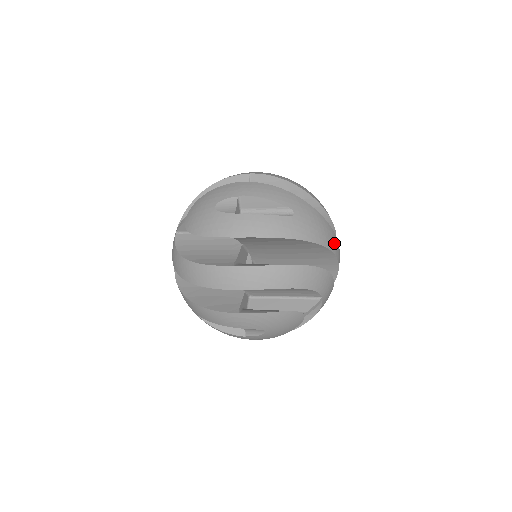
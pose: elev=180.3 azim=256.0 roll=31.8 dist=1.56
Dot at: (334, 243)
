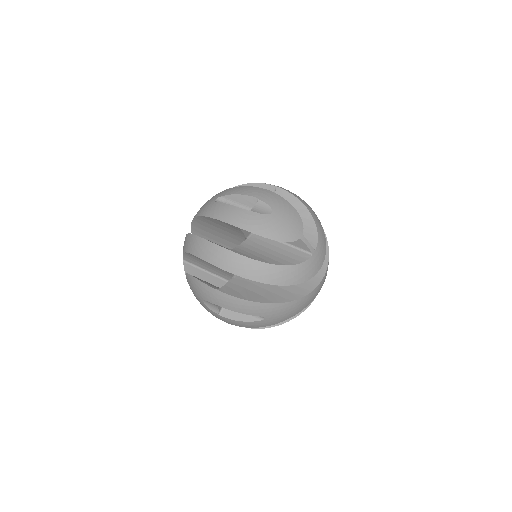
Dot at: (310, 300)
